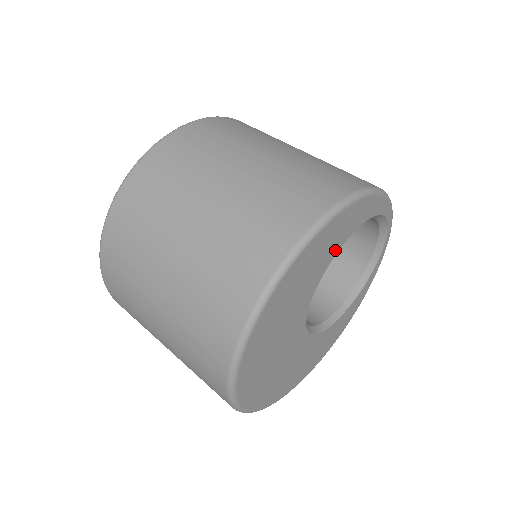
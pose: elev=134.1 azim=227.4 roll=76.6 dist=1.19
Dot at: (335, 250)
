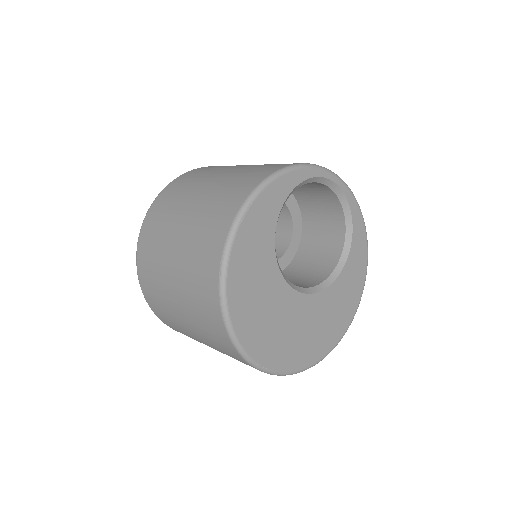
Dot at: (270, 237)
